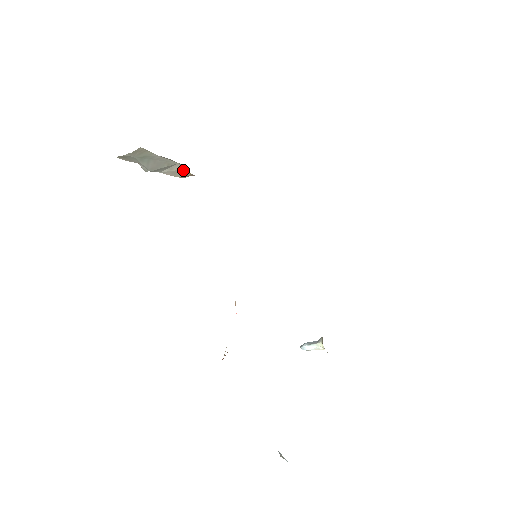
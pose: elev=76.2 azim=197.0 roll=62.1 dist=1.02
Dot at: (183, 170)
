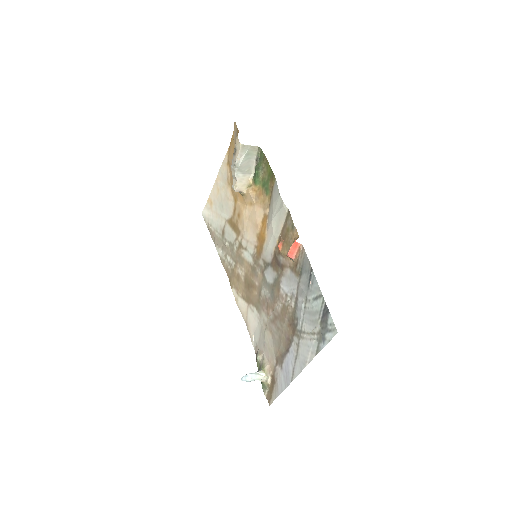
Dot at: (248, 181)
